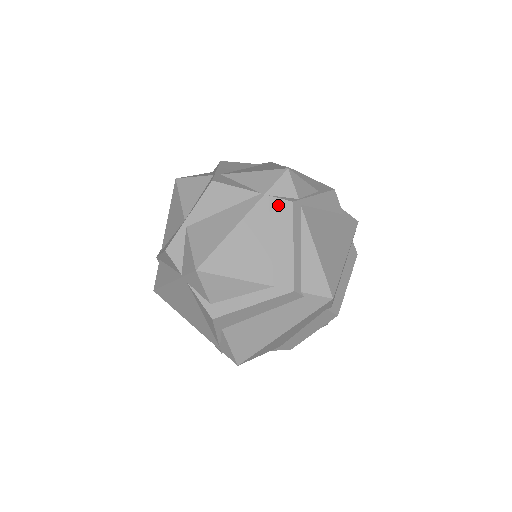
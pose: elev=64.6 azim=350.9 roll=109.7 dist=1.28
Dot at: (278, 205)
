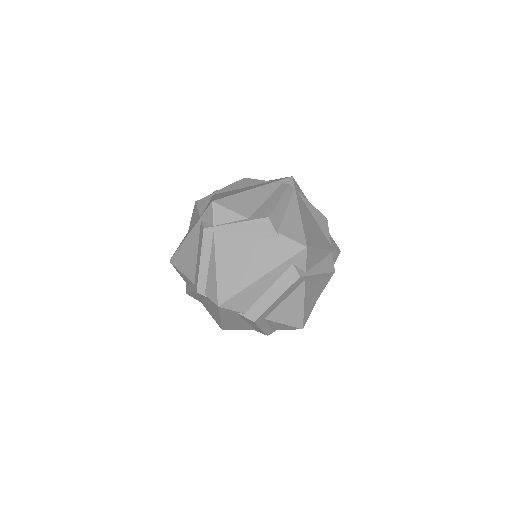
Dot at: (201, 228)
